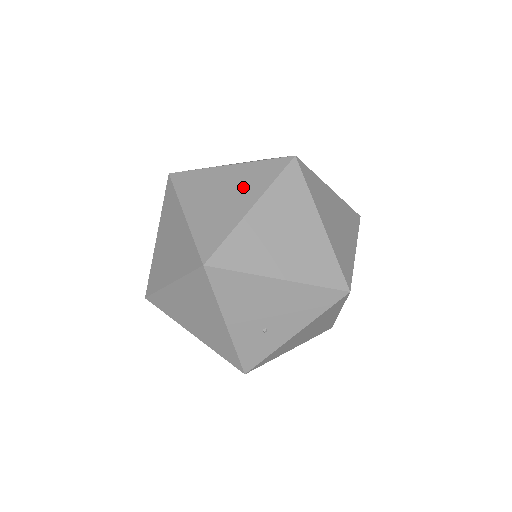
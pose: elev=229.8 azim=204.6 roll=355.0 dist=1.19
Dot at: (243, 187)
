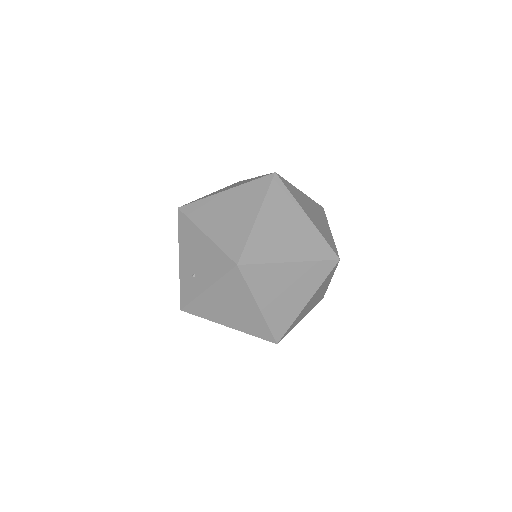
Dot at: occluded
